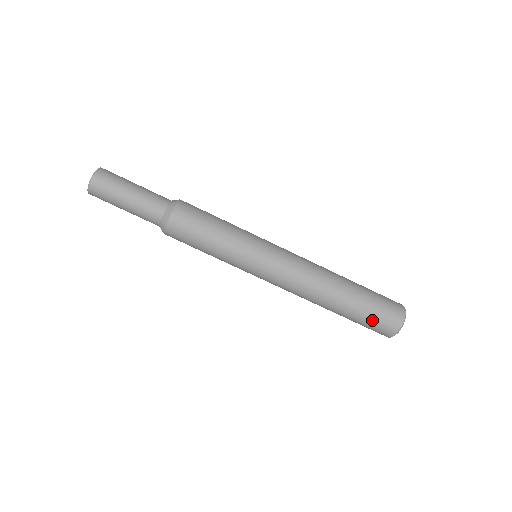
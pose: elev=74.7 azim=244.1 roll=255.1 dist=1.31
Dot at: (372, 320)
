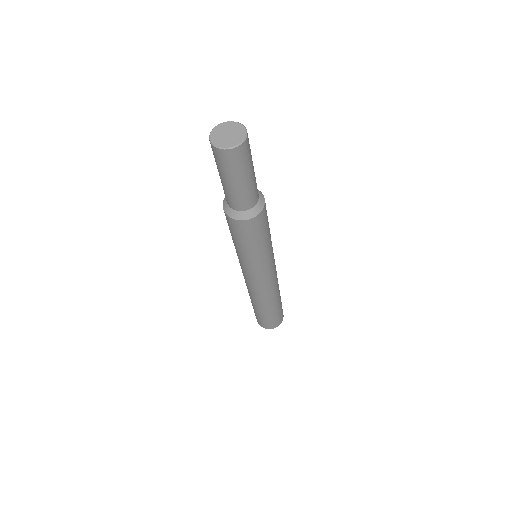
Dot at: (259, 318)
